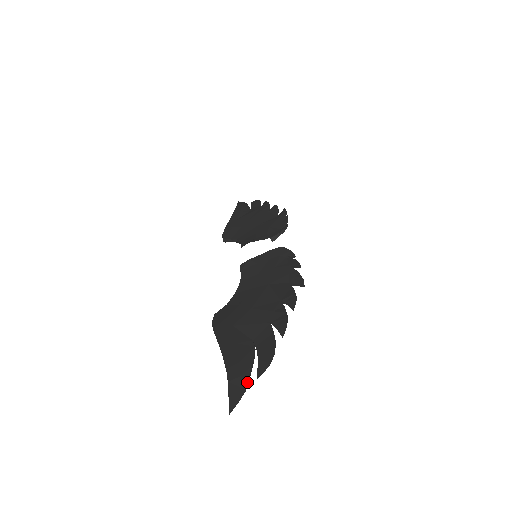
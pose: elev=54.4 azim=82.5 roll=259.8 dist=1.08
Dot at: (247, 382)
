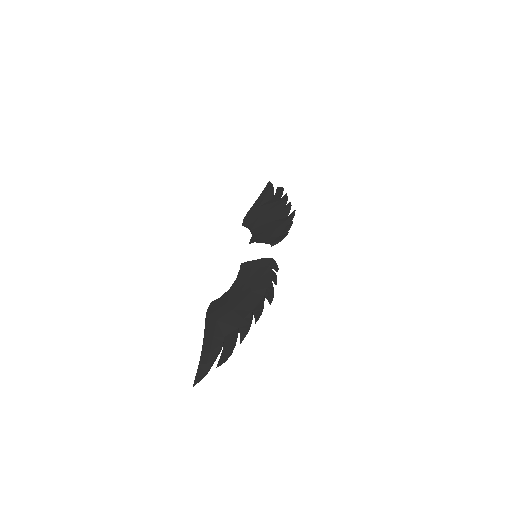
Dot at: (209, 369)
